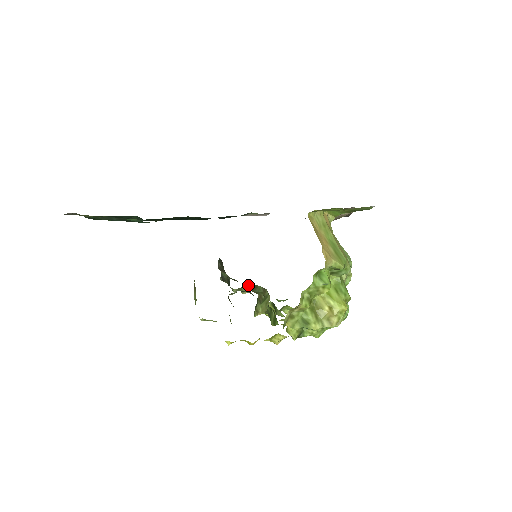
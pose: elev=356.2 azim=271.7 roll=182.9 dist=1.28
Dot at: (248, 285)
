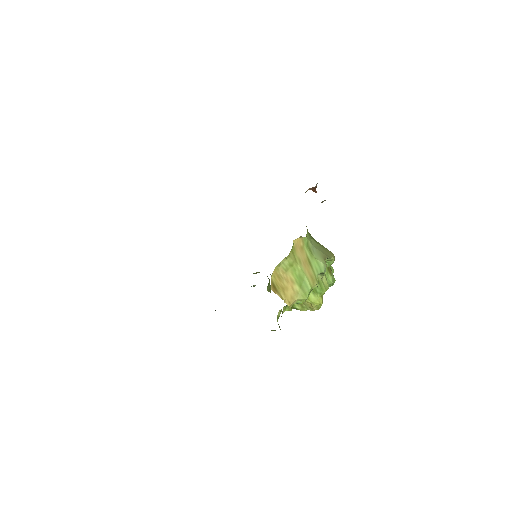
Dot at: occluded
